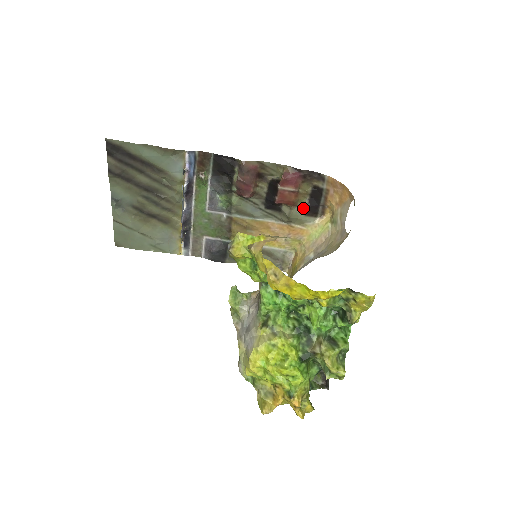
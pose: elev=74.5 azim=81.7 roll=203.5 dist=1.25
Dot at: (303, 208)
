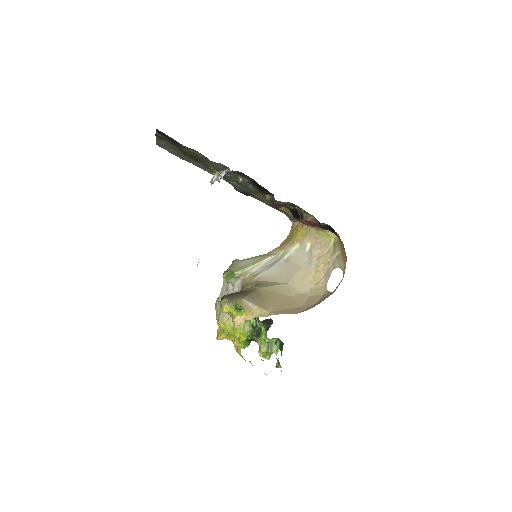
Dot at: occluded
